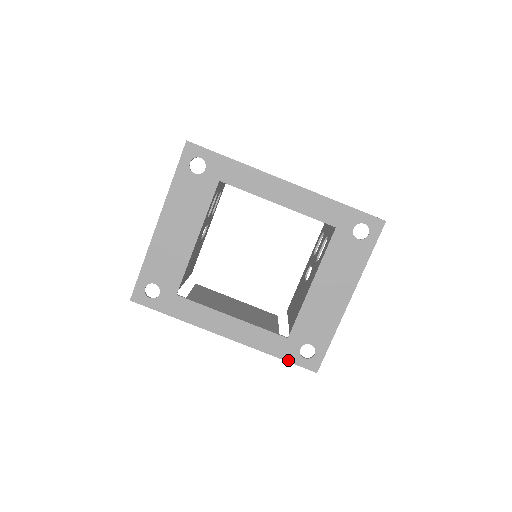
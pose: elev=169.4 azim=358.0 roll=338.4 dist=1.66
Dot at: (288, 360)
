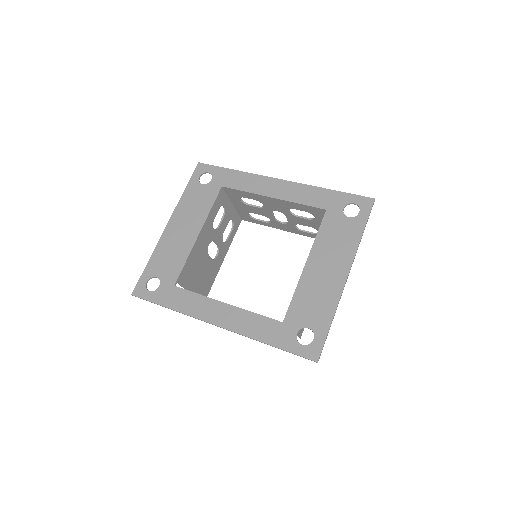
Dot at: (283, 348)
